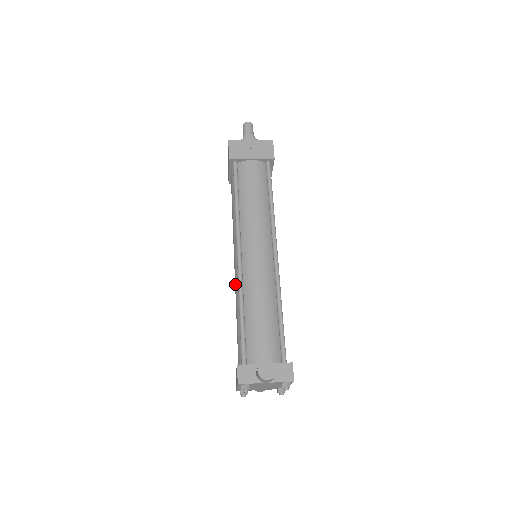
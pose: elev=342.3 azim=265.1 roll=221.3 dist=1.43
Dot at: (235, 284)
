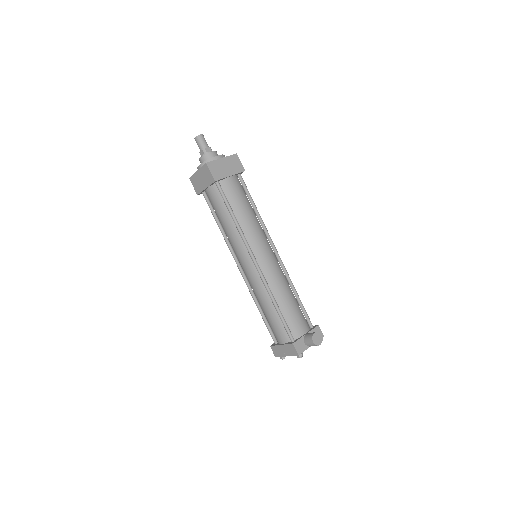
Dot at: (255, 285)
